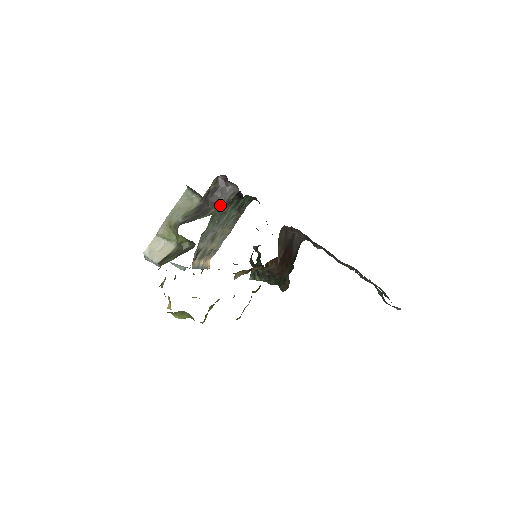
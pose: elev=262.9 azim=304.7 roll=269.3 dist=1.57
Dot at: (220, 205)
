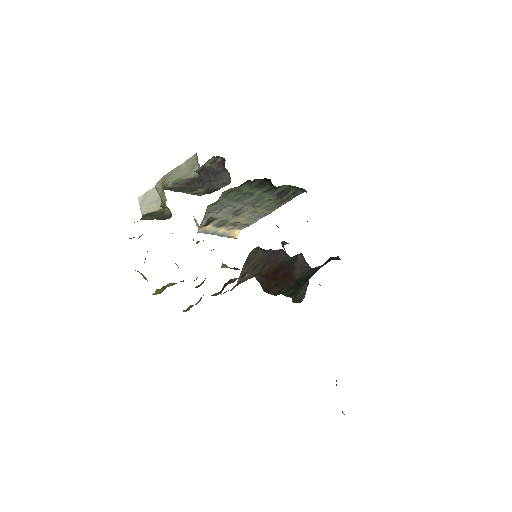
Dot at: (208, 189)
